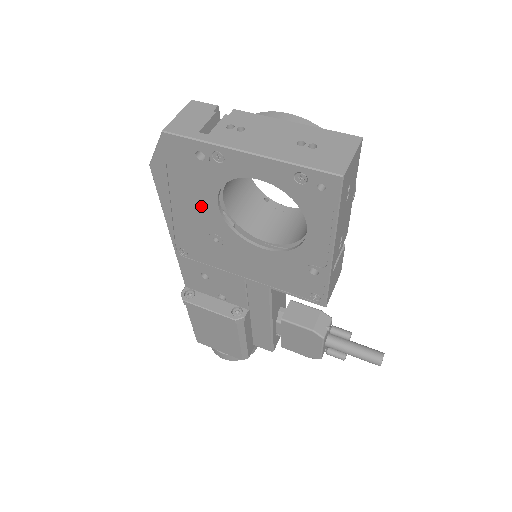
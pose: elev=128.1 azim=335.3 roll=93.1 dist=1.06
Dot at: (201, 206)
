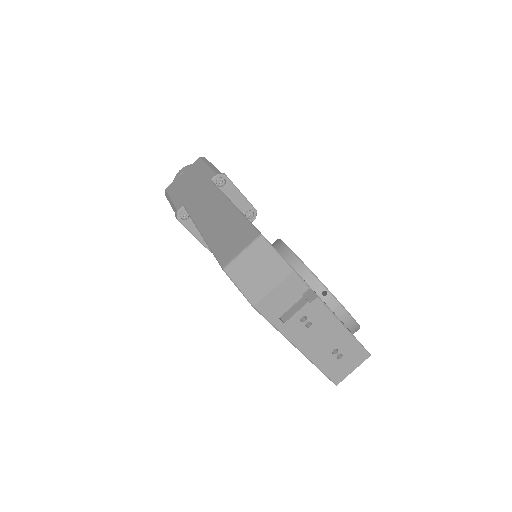
Dot at: occluded
